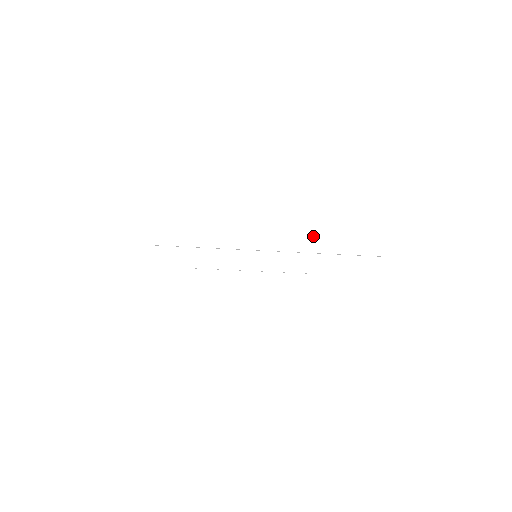
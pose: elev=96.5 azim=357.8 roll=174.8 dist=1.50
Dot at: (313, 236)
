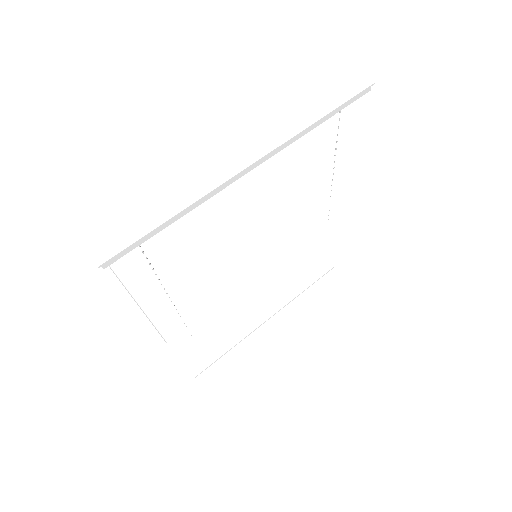
Dot at: (282, 122)
